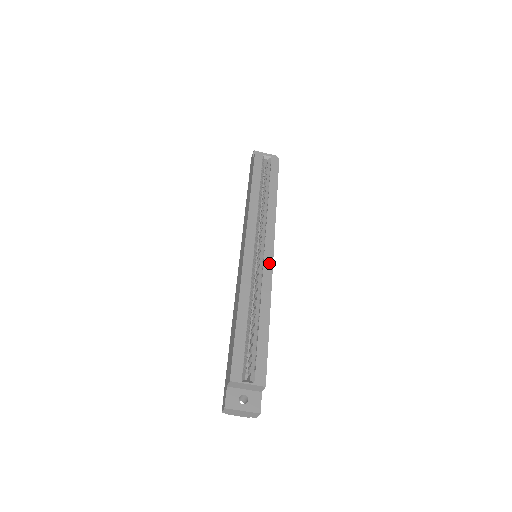
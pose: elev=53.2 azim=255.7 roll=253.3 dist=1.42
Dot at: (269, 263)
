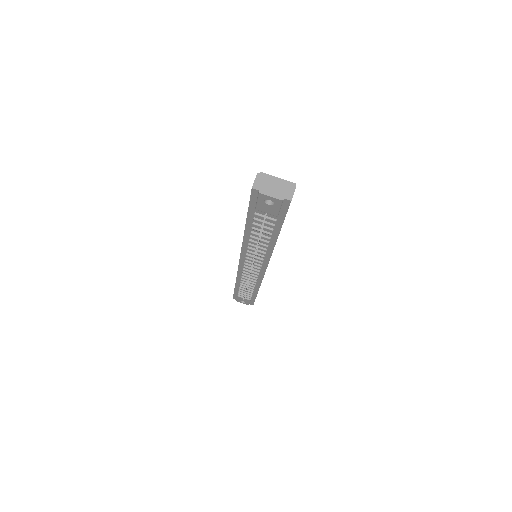
Dot at: occluded
